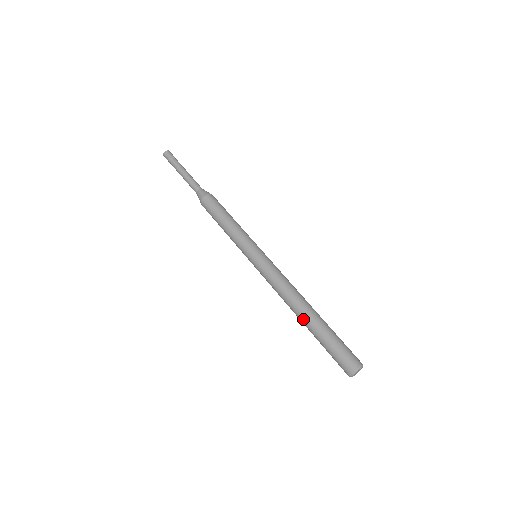
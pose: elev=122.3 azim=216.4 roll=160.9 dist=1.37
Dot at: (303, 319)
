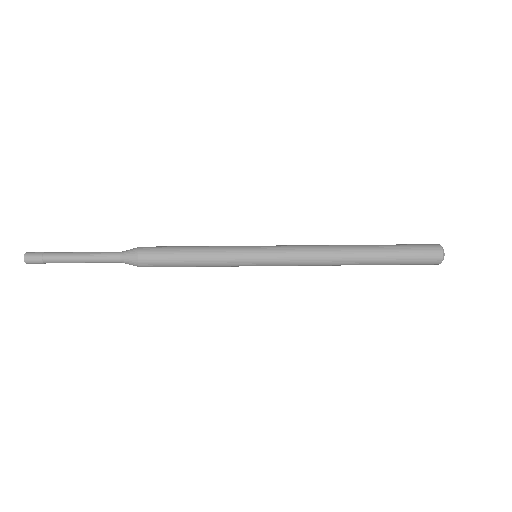
Dot at: (361, 246)
